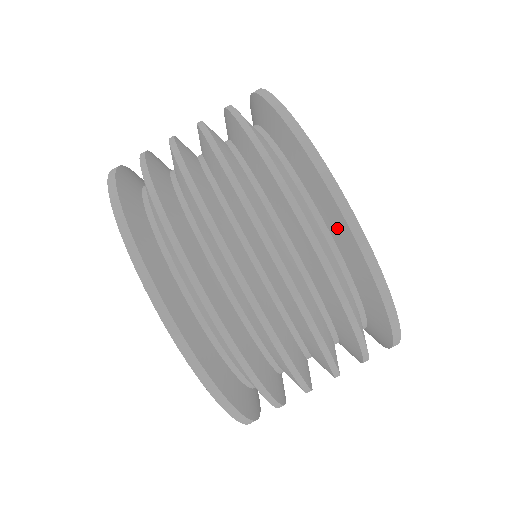
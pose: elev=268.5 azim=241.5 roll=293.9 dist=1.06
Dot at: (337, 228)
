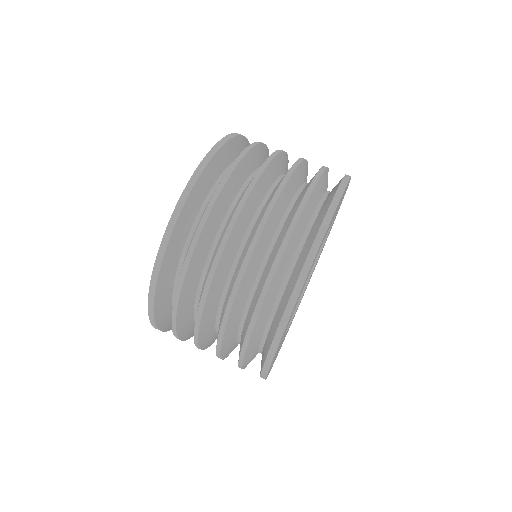
Dot at: (282, 306)
